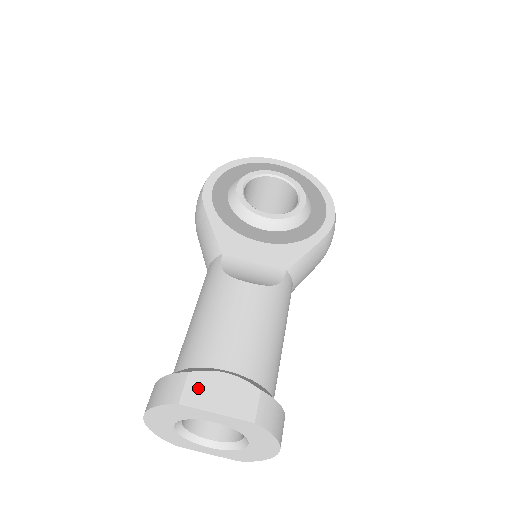
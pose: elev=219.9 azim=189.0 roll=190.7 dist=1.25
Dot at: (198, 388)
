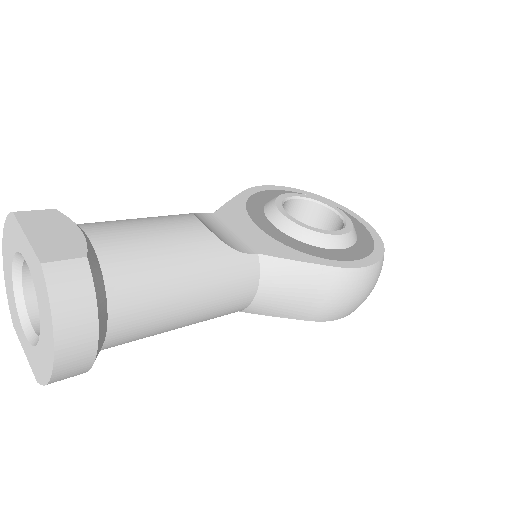
Dot at: (44, 218)
